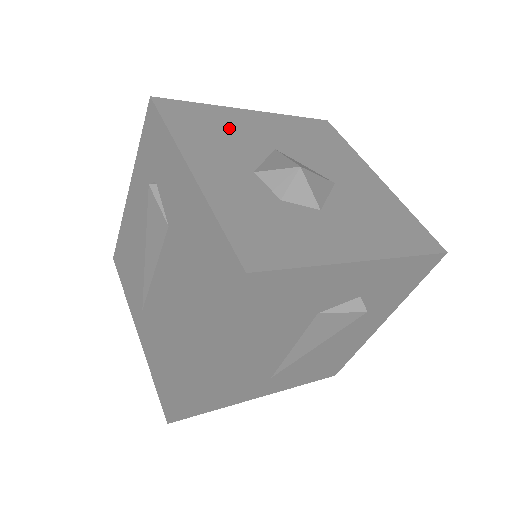
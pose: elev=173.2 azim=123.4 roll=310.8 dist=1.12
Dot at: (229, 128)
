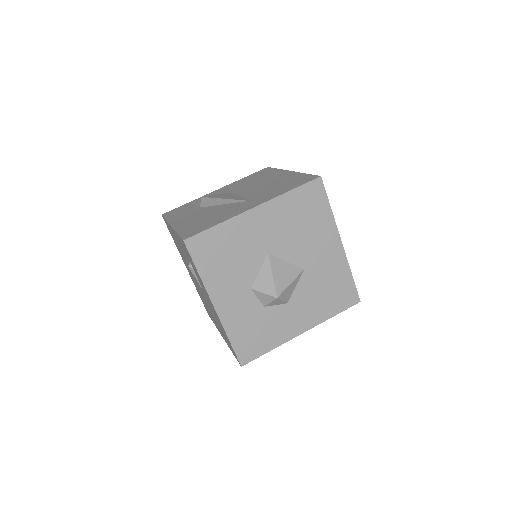
Dot at: (237, 247)
